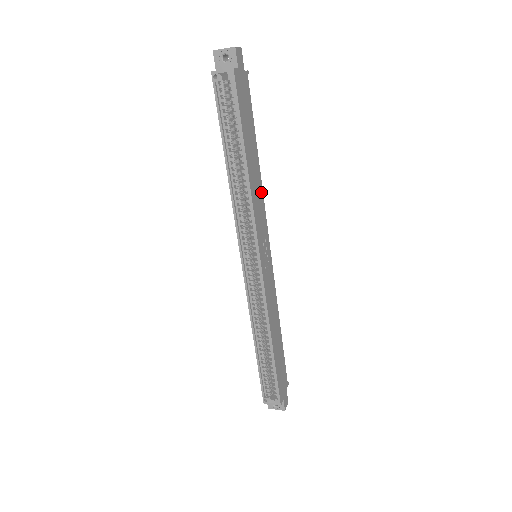
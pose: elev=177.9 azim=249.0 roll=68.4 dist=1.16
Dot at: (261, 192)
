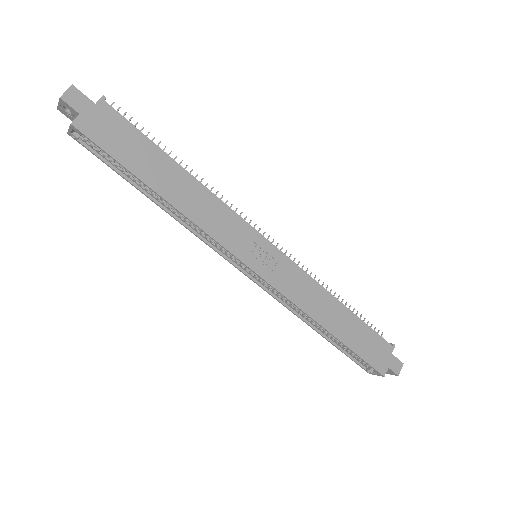
Dot at: (211, 198)
